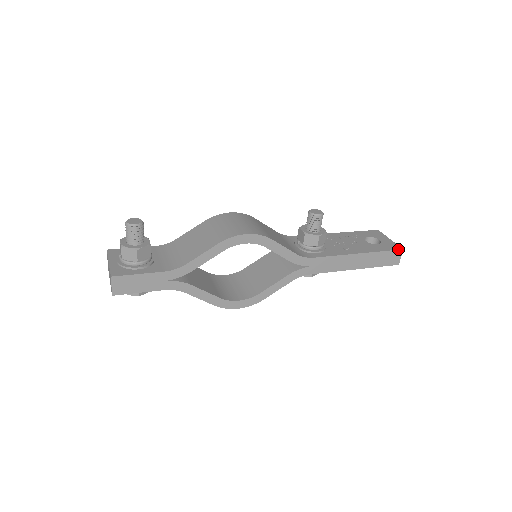
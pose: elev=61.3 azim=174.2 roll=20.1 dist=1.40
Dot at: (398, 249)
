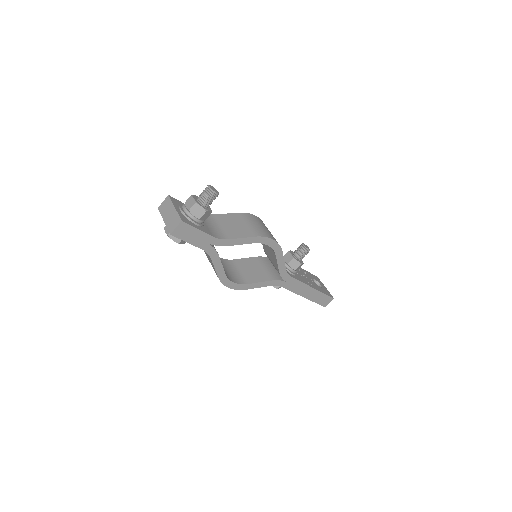
Dot at: (332, 297)
